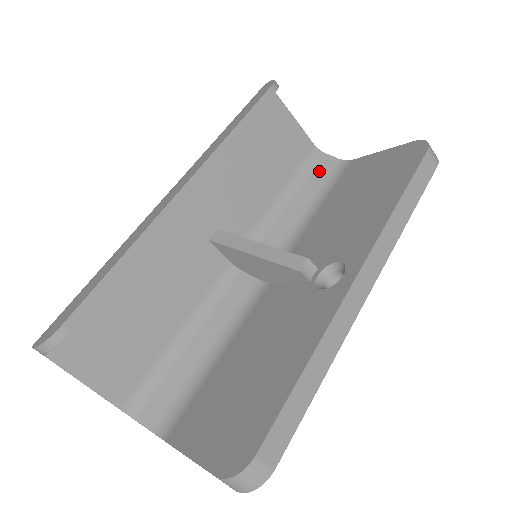
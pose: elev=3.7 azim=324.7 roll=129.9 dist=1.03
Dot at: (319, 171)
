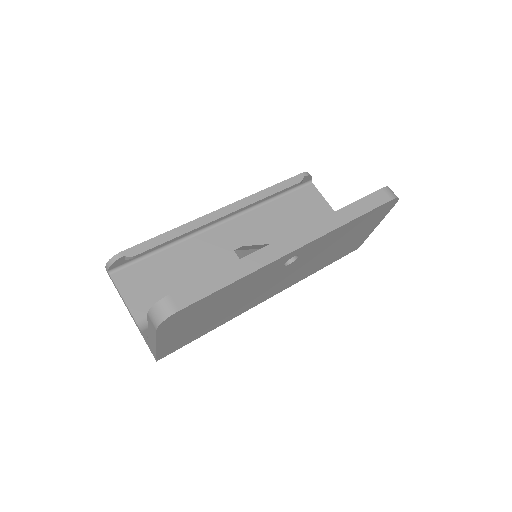
Dot at: occluded
